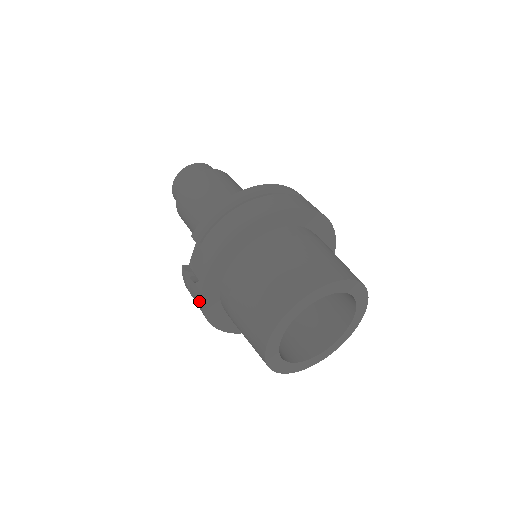
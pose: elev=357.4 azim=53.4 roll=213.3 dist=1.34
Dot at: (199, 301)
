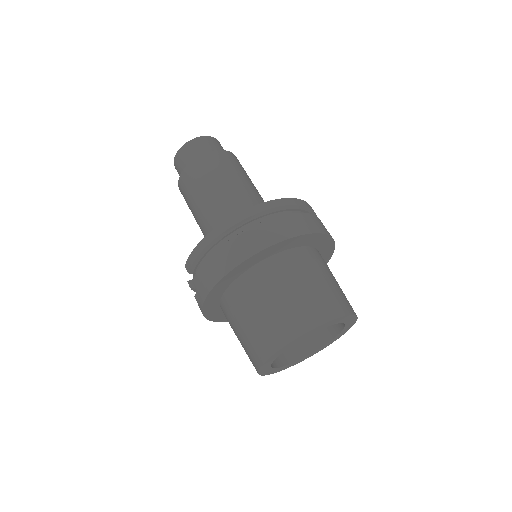
Dot at: occluded
